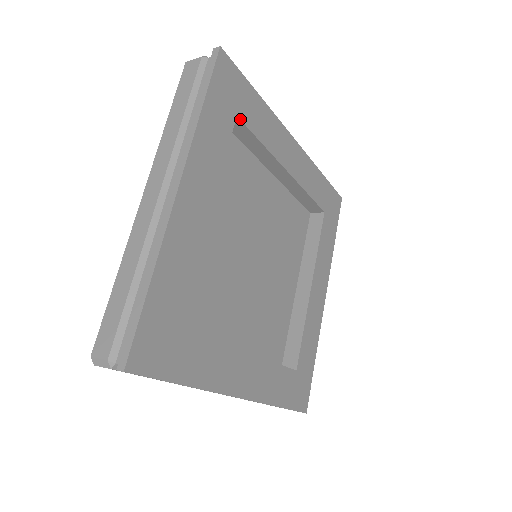
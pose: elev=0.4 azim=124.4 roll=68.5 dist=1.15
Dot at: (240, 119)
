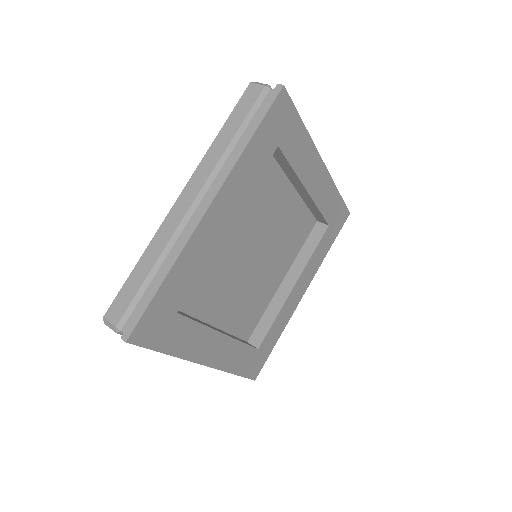
Dot at: (280, 148)
